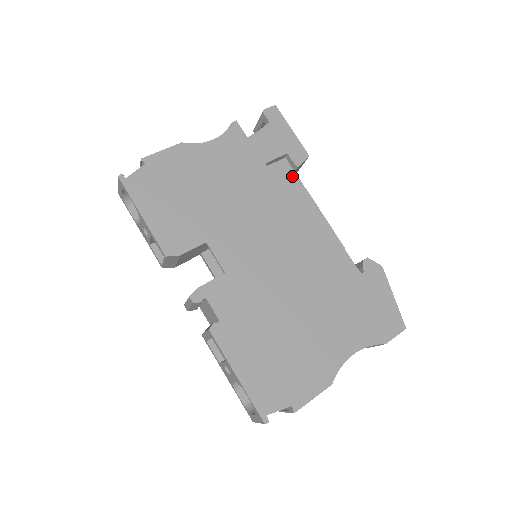
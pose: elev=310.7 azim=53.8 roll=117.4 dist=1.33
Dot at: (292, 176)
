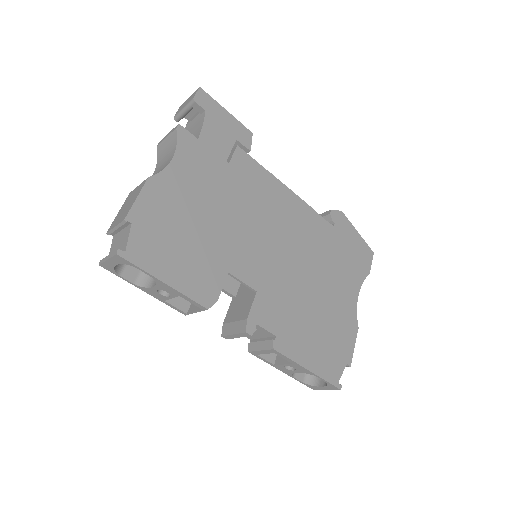
Dot at: (251, 163)
